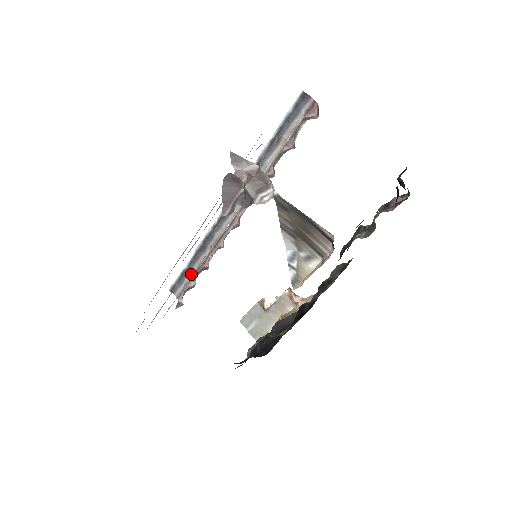
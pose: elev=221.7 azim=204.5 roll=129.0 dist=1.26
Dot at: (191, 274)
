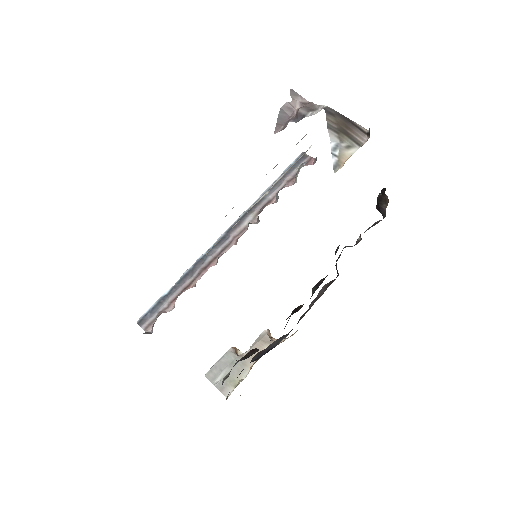
Dot at: (170, 300)
